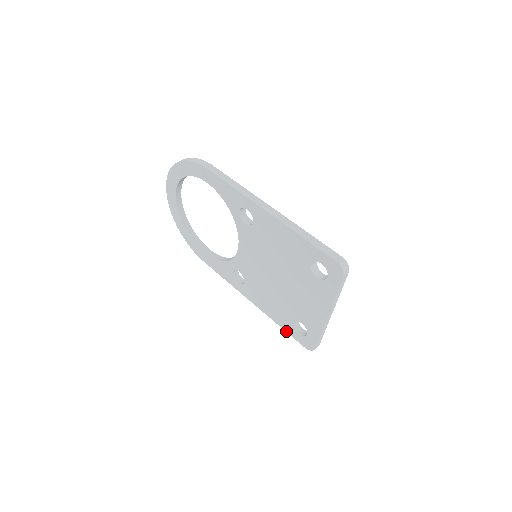
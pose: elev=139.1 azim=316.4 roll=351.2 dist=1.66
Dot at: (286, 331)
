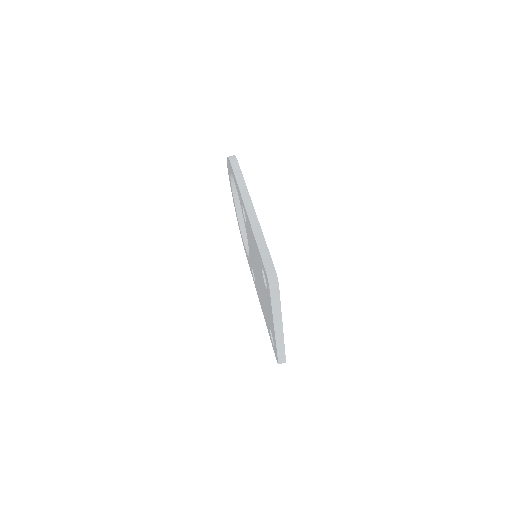
Dot at: (270, 338)
